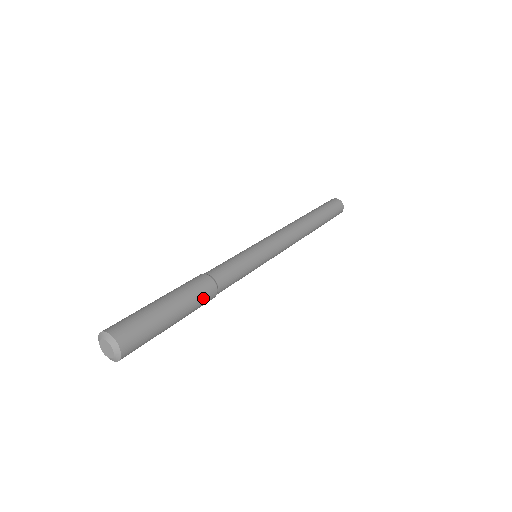
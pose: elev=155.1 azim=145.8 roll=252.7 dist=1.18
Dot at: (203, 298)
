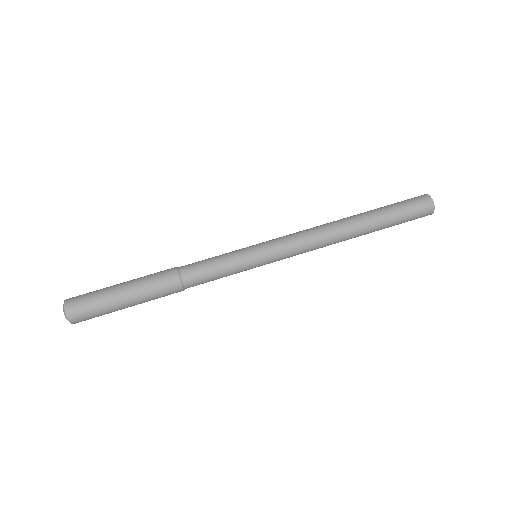
Dot at: (164, 296)
